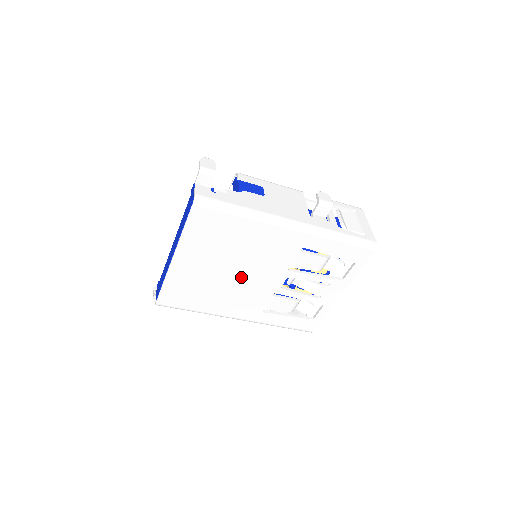
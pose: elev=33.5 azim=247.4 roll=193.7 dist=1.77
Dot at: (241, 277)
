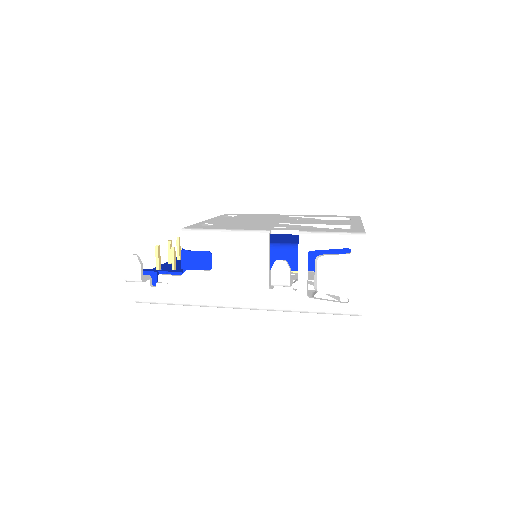
Dot at: occluded
